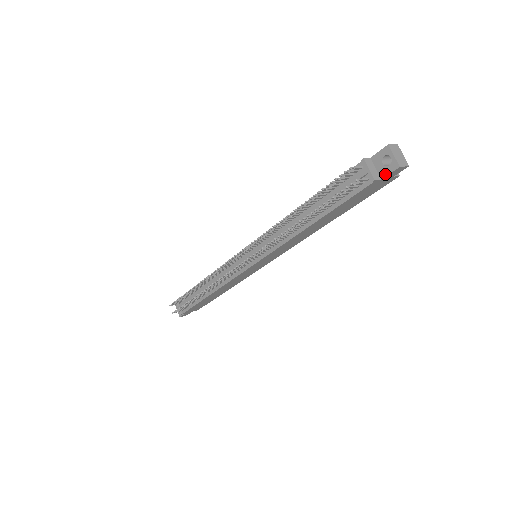
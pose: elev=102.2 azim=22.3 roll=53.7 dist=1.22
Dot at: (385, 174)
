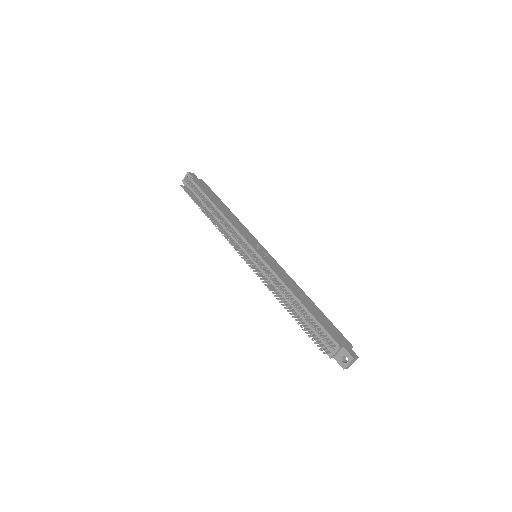
Dot at: (337, 360)
